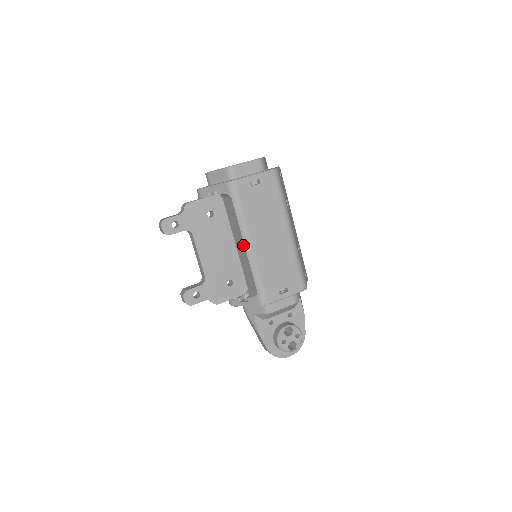
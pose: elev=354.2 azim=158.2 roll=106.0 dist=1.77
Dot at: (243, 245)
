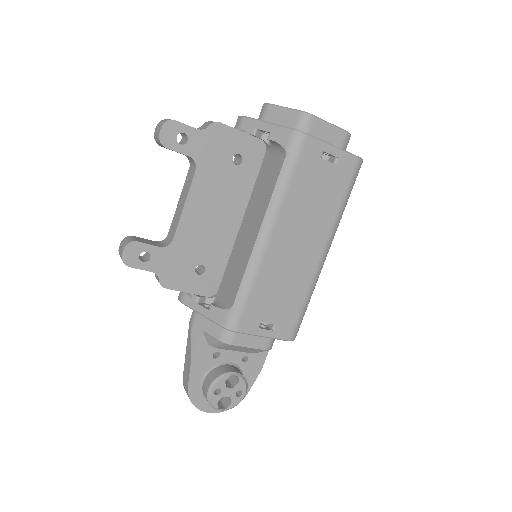
Dot at: (257, 230)
